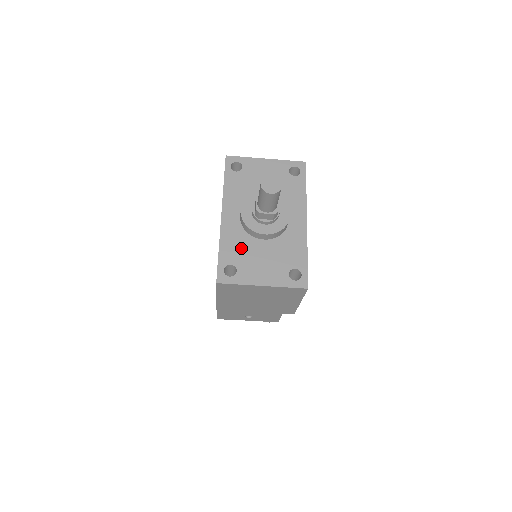
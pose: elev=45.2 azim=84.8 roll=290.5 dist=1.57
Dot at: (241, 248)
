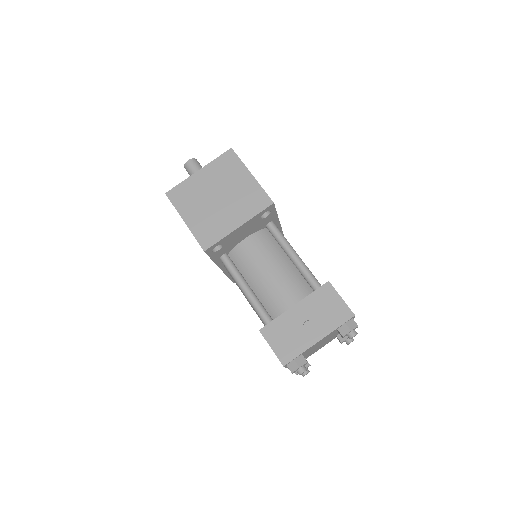
Dot at: occluded
